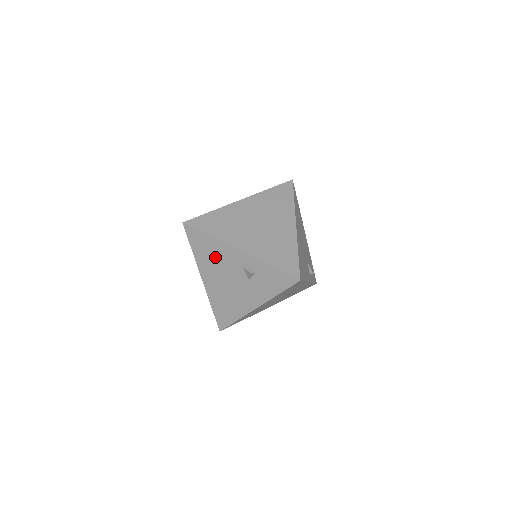
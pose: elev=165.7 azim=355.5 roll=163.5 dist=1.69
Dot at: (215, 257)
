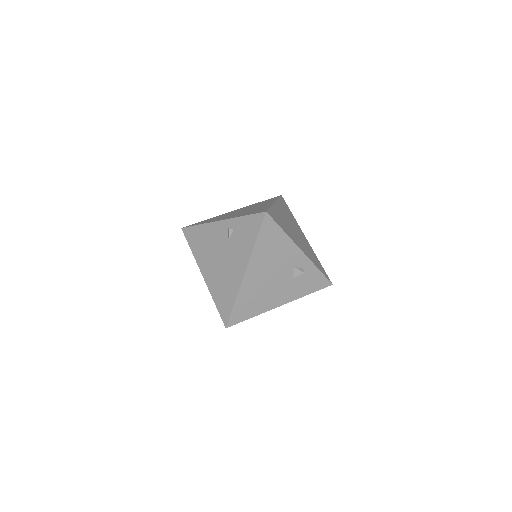
Dot at: (276, 252)
